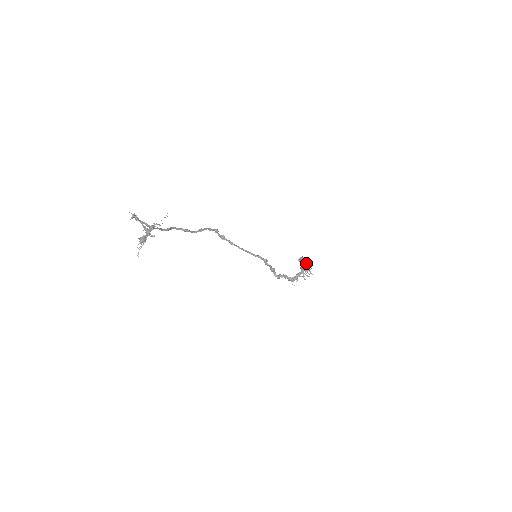
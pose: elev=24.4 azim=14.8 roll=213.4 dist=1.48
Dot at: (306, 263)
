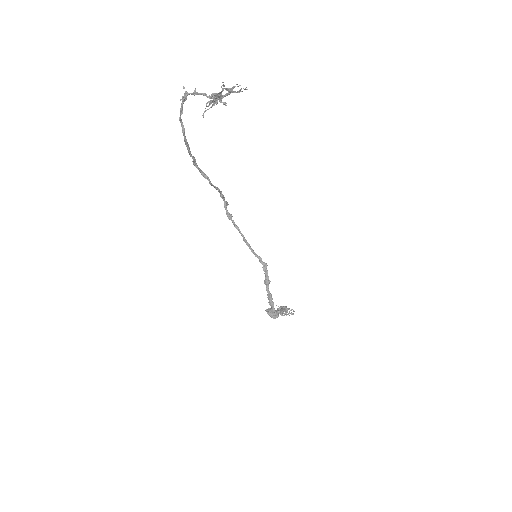
Dot at: (275, 314)
